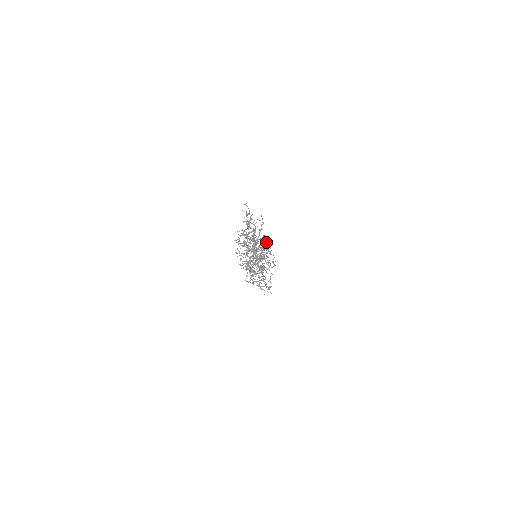
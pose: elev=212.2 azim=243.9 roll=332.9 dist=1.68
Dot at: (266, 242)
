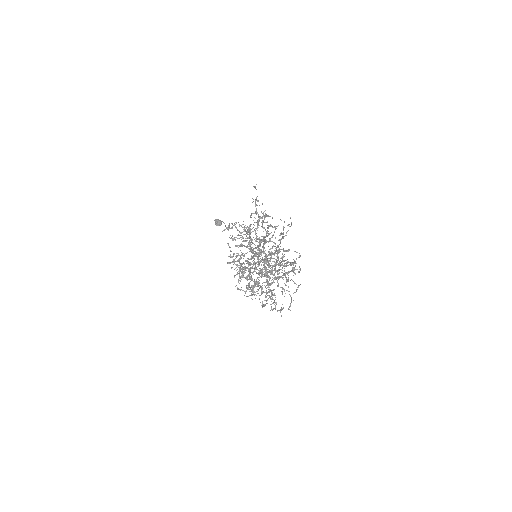
Dot at: occluded
